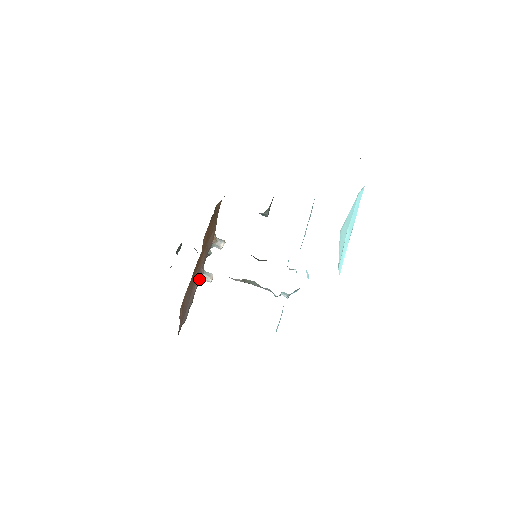
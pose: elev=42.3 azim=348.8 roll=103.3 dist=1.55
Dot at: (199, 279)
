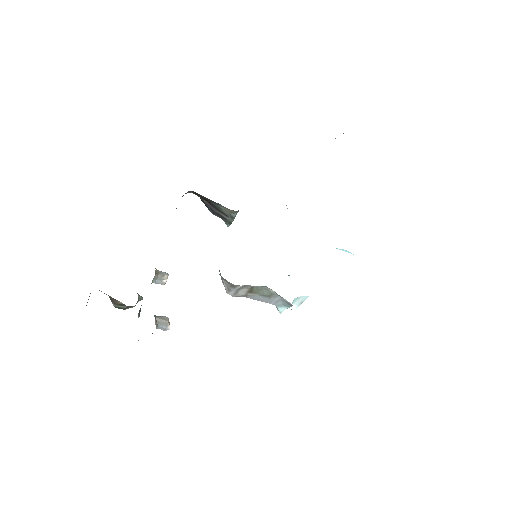
Dot at: (155, 324)
